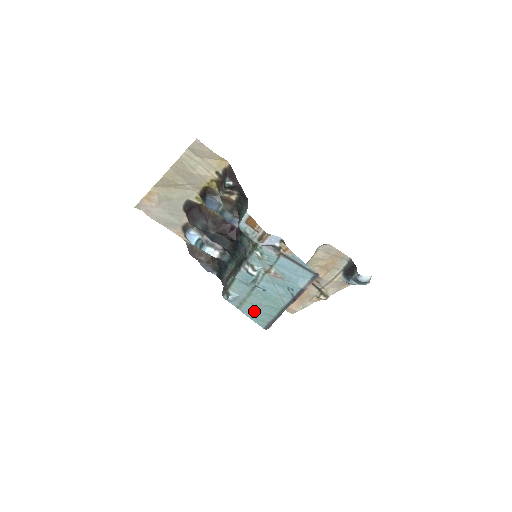
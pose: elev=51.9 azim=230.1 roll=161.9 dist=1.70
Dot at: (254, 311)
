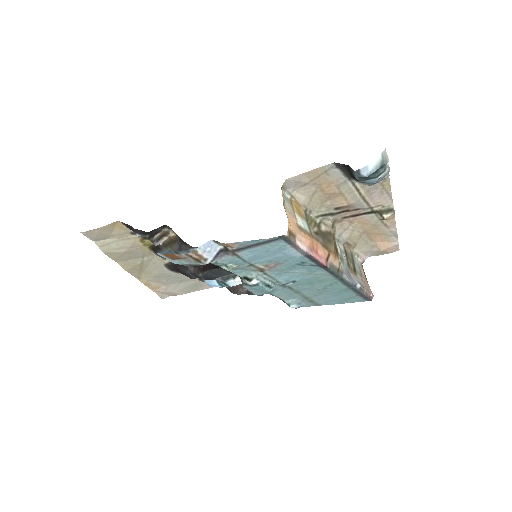
Dot at: (330, 298)
